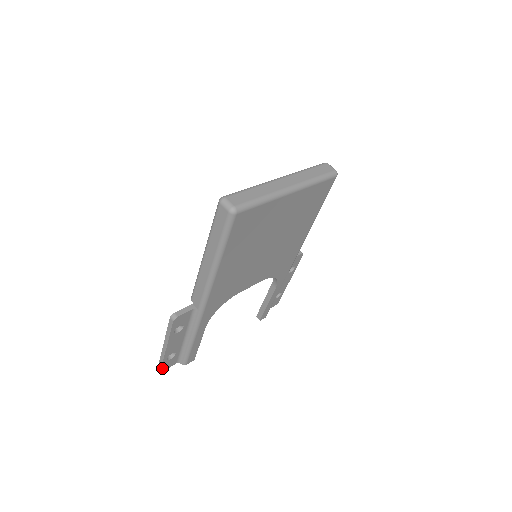
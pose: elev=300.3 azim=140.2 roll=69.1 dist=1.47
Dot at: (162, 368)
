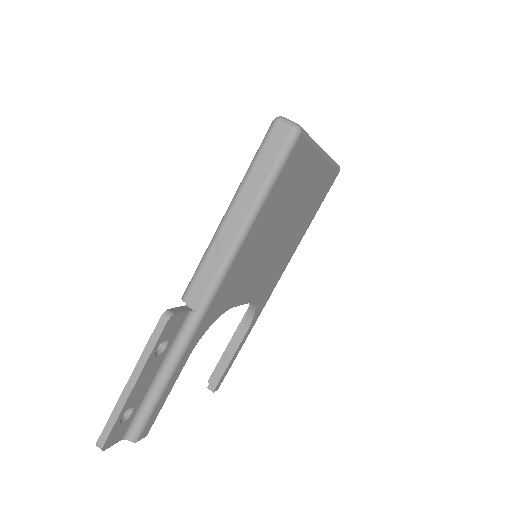
Dot at: (106, 441)
